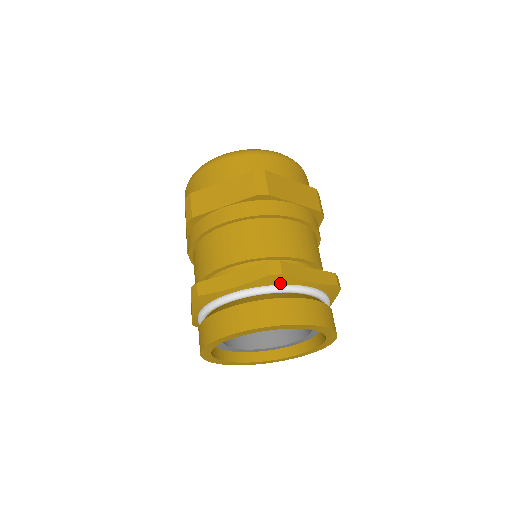
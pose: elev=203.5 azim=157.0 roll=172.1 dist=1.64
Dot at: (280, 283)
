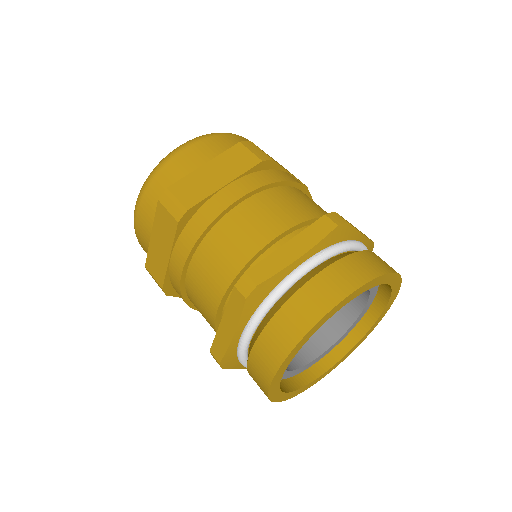
Dot at: (268, 291)
